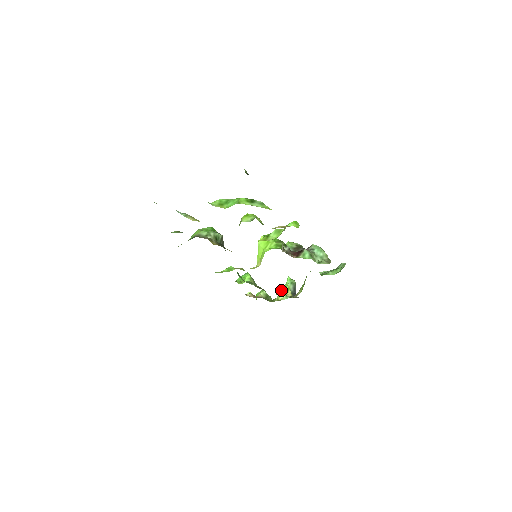
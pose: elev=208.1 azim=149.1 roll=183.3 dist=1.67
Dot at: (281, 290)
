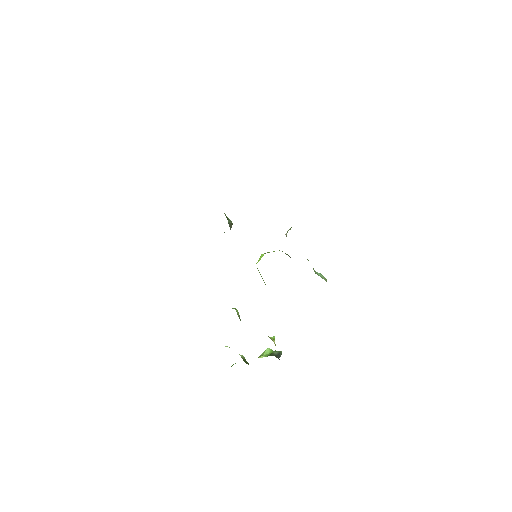
Dot at: occluded
